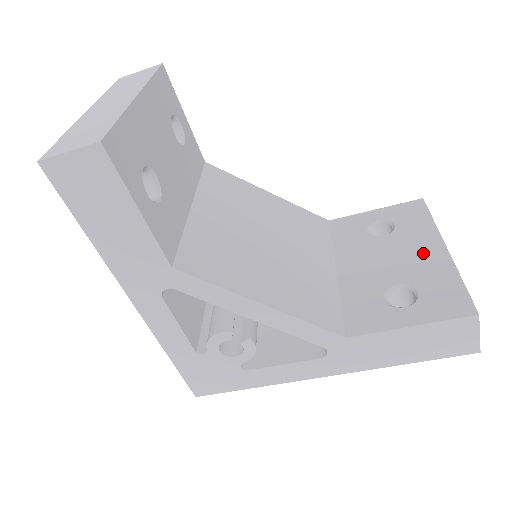
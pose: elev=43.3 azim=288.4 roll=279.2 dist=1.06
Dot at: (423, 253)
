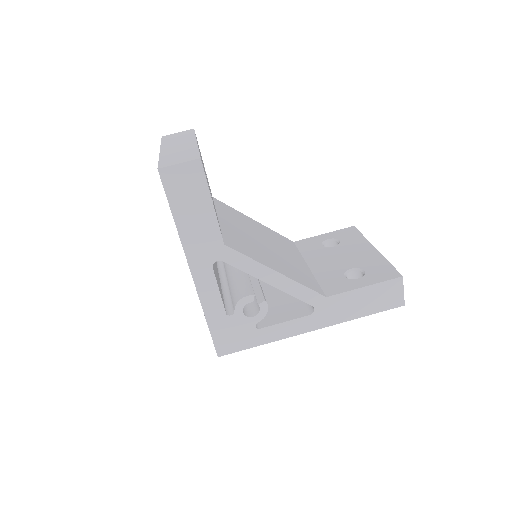
Dot at: (362, 252)
